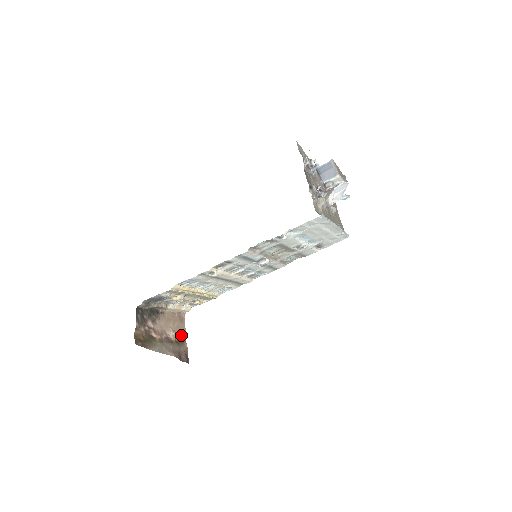
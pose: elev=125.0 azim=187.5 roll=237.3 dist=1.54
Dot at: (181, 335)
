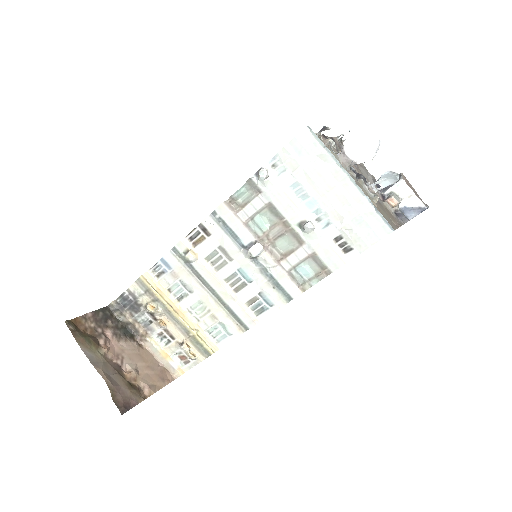
Dot at: (146, 387)
